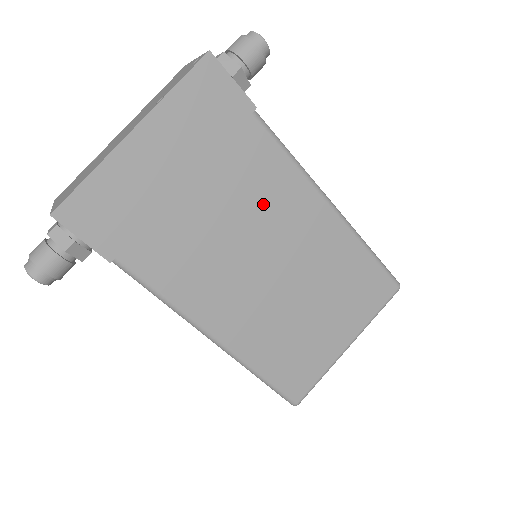
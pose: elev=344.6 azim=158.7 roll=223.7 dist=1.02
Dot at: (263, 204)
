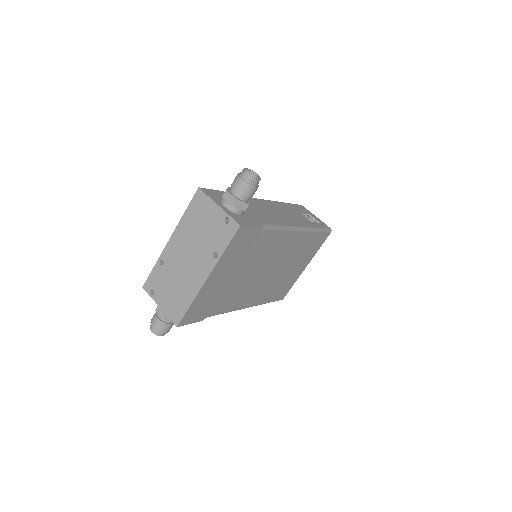
Dot at: (267, 255)
